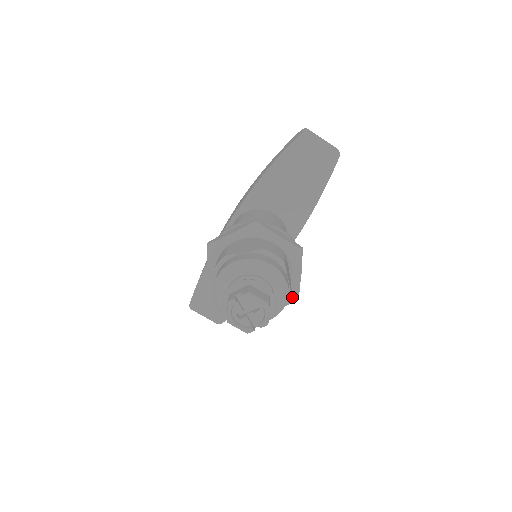
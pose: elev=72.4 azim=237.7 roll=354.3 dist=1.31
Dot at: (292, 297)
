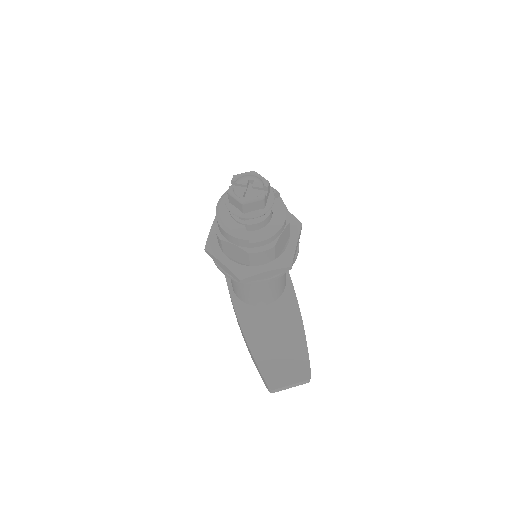
Dot at: (296, 224)
